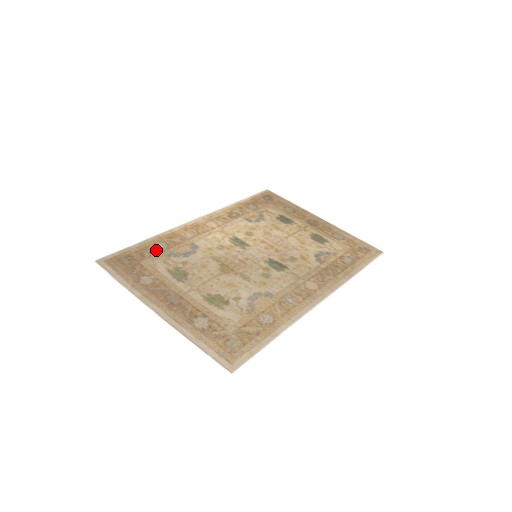
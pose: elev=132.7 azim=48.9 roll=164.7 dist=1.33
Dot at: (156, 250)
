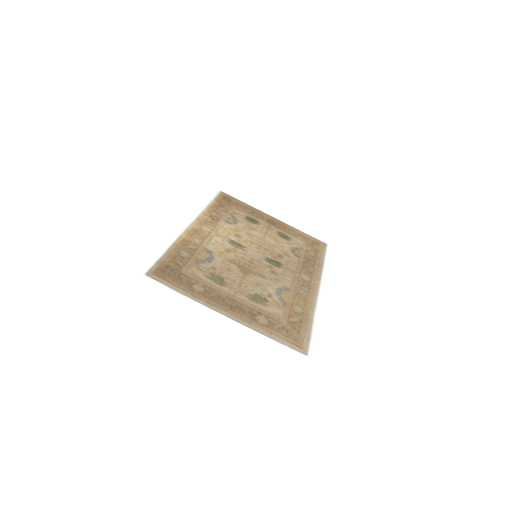
Dot at: (184, 258)
